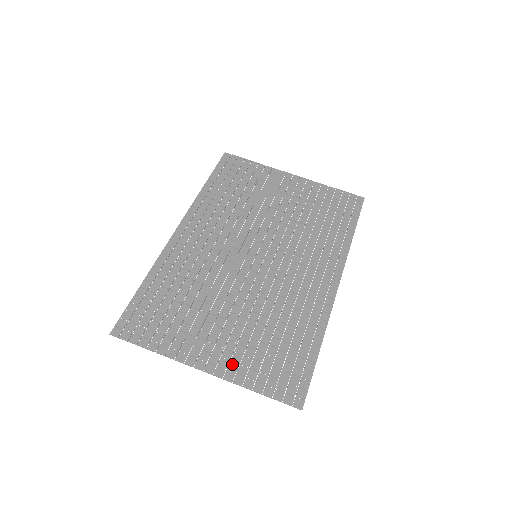
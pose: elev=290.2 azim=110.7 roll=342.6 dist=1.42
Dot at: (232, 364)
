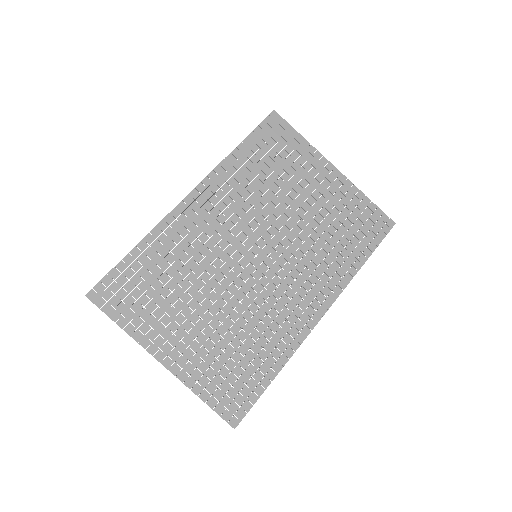
Dot at: (189, 365)
